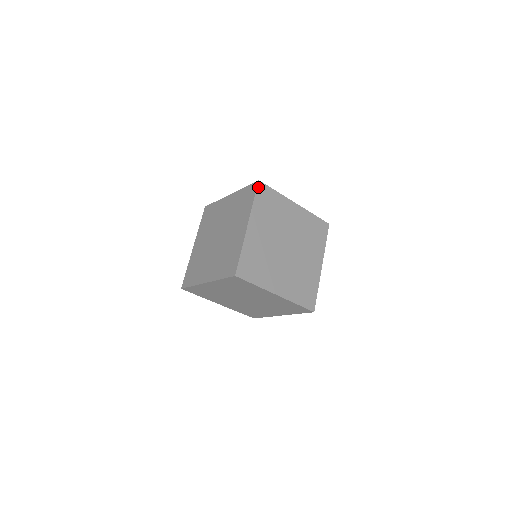
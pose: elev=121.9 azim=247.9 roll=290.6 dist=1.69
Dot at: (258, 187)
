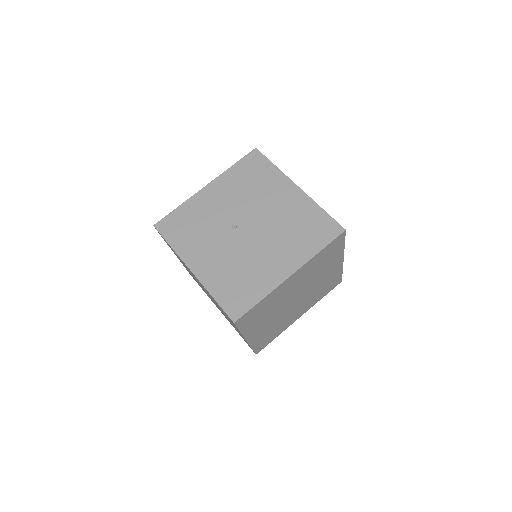
Dot at: (237, 325)
